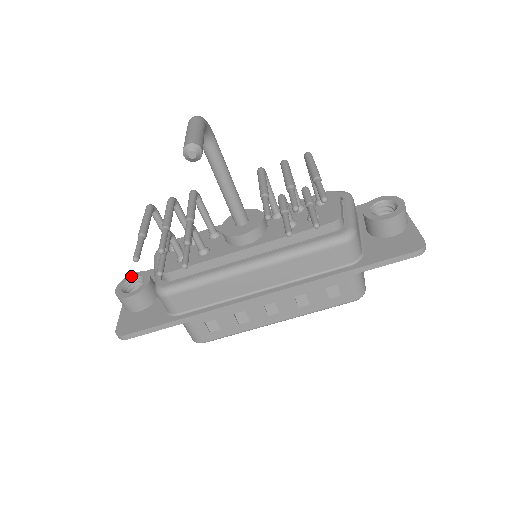
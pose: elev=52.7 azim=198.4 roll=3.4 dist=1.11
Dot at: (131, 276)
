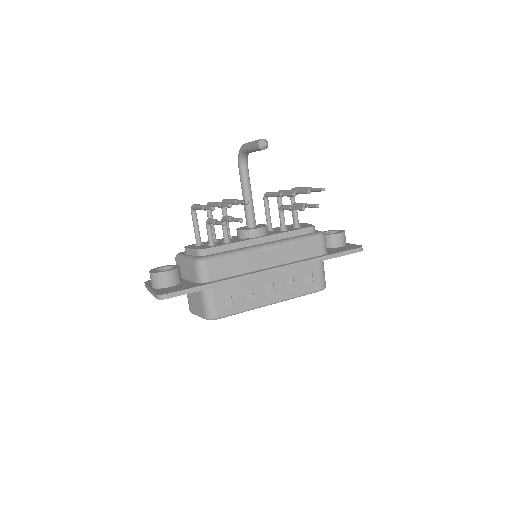
Dot at: (159, 267)
